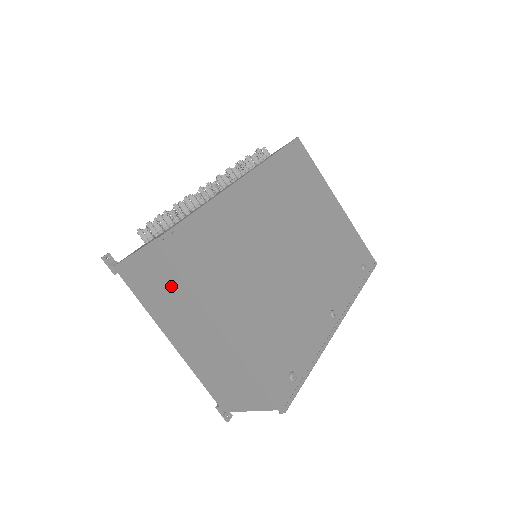
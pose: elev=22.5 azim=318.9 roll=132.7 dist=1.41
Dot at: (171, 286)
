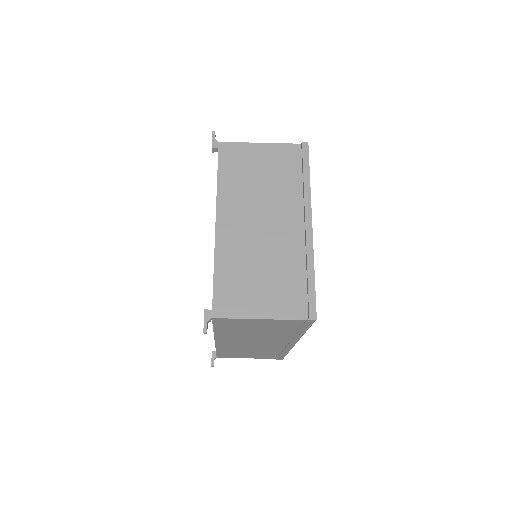
Dot at: (278, 178)
